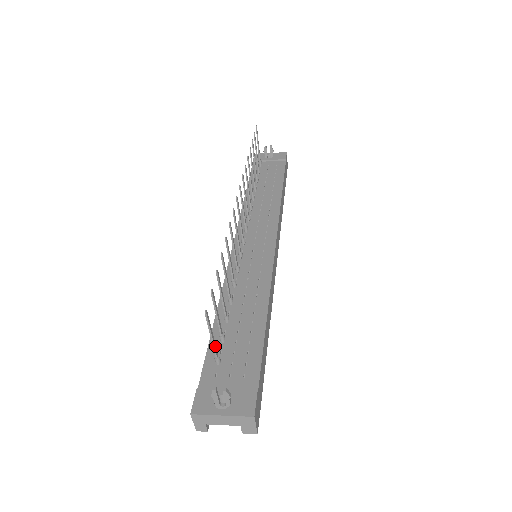
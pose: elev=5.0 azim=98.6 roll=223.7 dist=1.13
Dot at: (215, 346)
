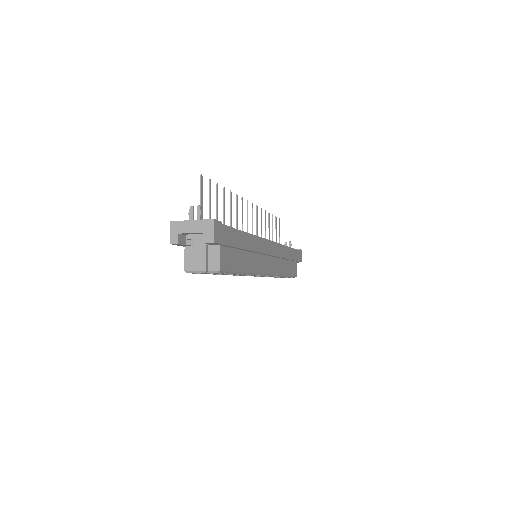
Dot at: (202, 210)
